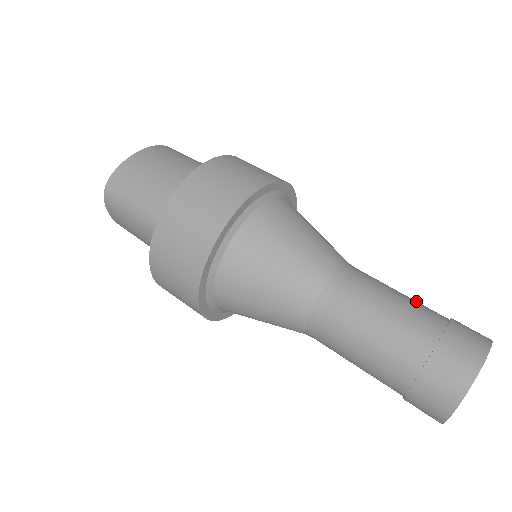
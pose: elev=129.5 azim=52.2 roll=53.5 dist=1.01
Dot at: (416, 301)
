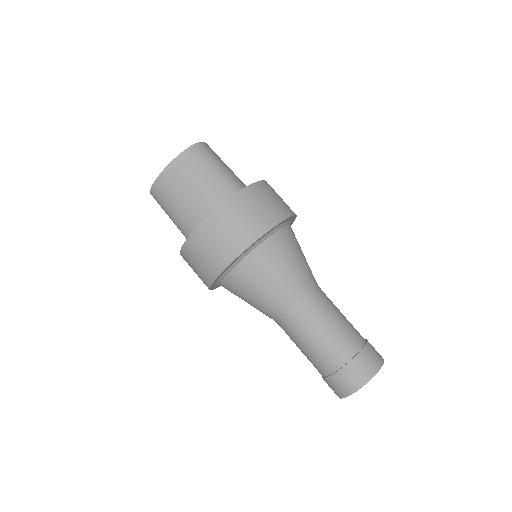
Dot at: (341, 335)
